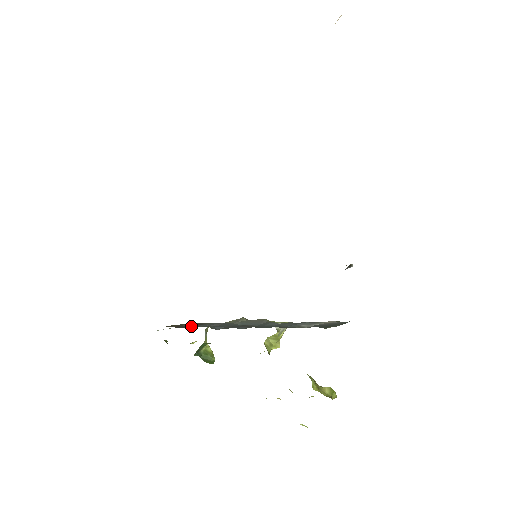
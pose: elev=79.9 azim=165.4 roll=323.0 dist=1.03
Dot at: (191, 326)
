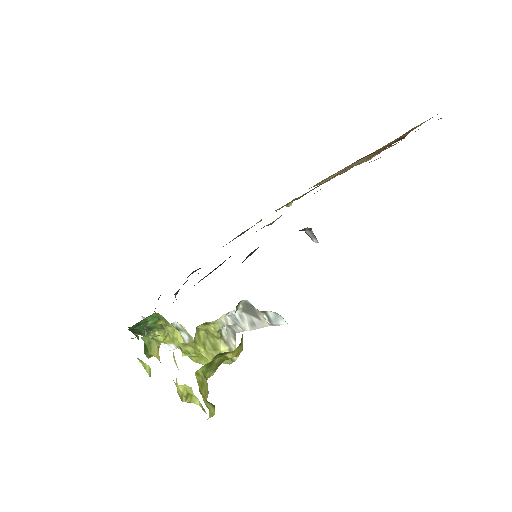
Dot at: occluded
